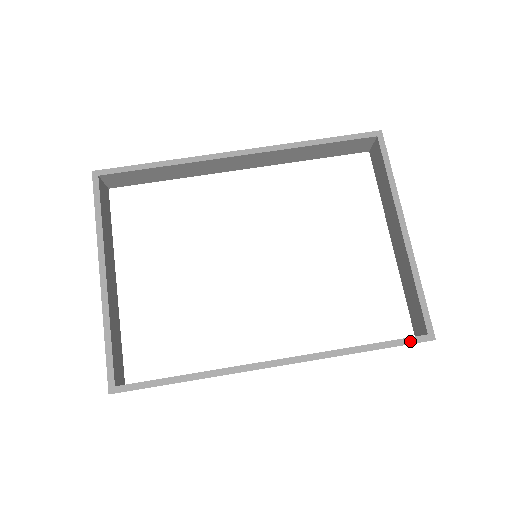
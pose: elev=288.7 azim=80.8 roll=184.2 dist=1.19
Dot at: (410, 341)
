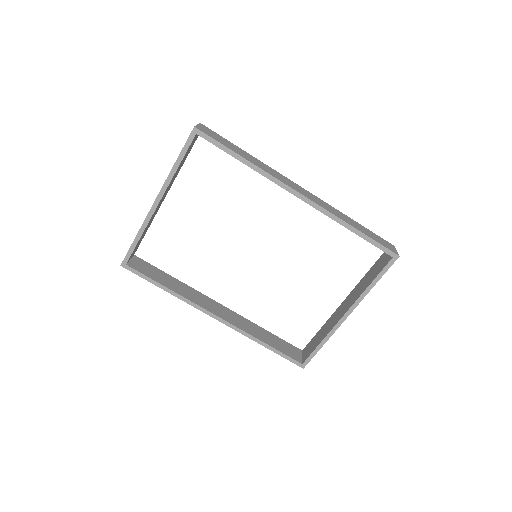
Dot at: (291, 360)
